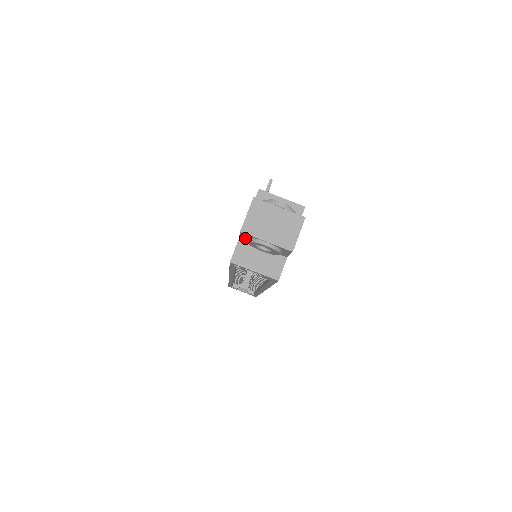
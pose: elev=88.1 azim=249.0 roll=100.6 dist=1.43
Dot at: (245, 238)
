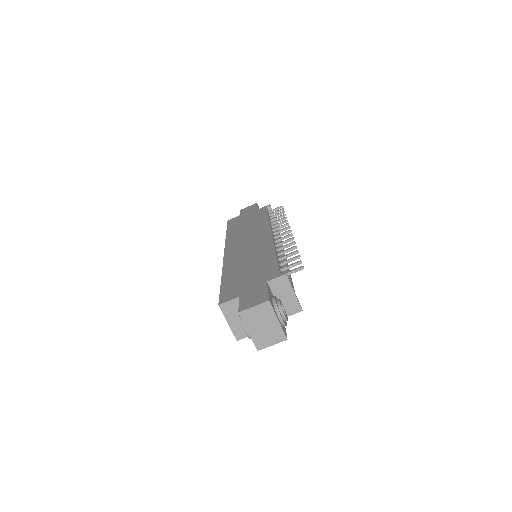
Dot at: occluded
